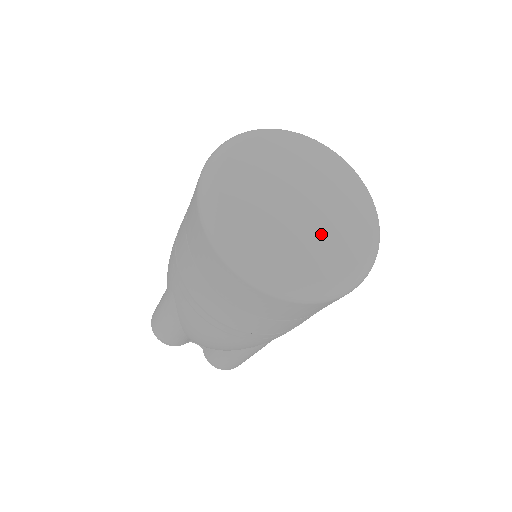
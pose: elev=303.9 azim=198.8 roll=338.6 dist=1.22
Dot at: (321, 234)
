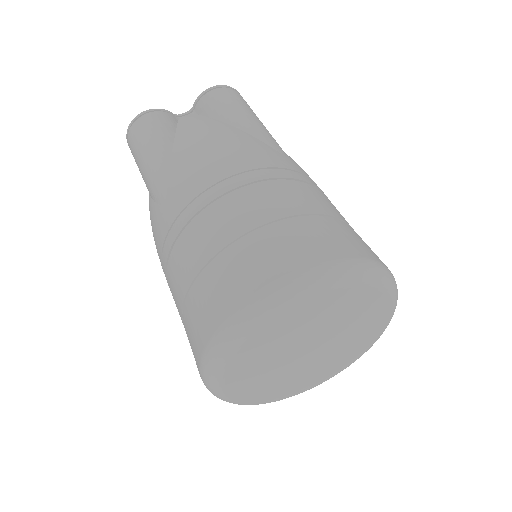
Dot at: (289, 379)
